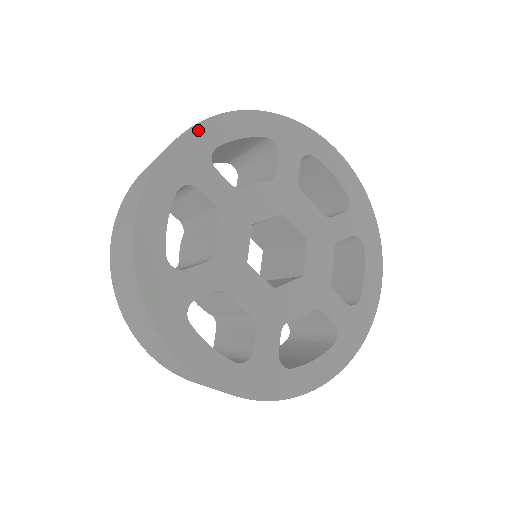
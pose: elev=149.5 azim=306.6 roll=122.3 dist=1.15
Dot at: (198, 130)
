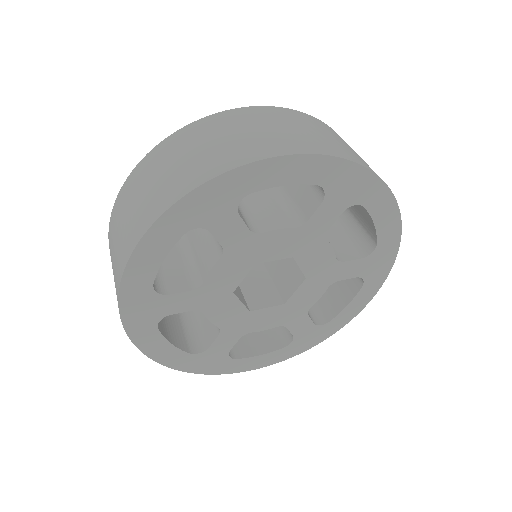
Dot at: (236, 174)
